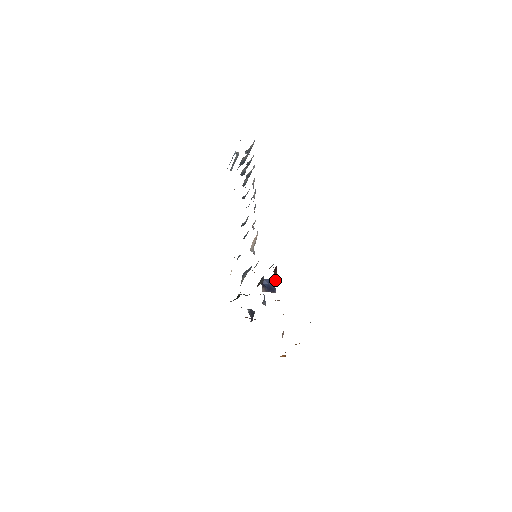
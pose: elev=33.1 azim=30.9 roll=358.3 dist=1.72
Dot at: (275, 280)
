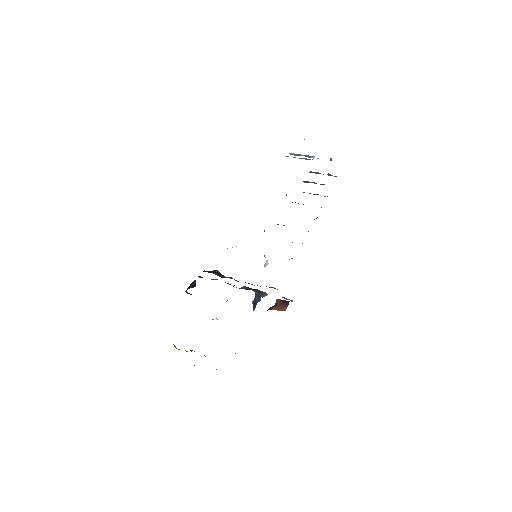
Dot at: occluded
